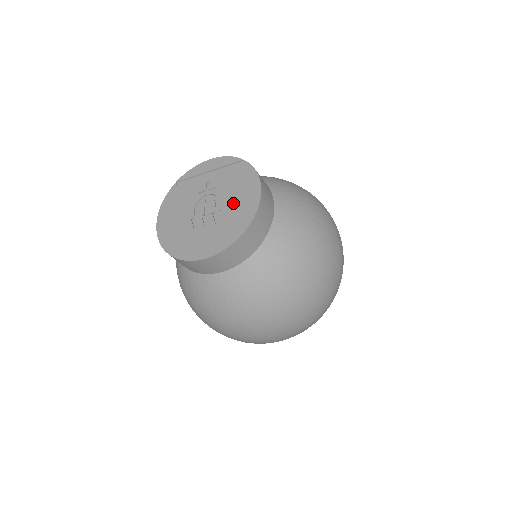
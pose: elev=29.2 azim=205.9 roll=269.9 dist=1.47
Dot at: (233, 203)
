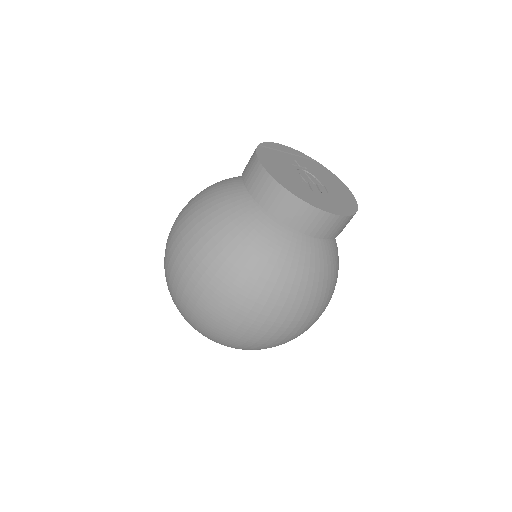
Dot at: (332, 185)
